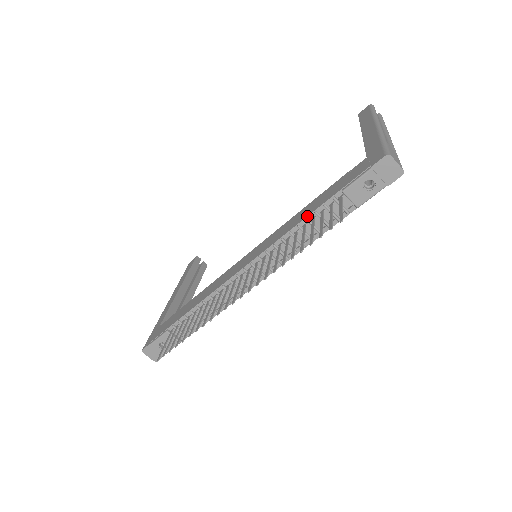
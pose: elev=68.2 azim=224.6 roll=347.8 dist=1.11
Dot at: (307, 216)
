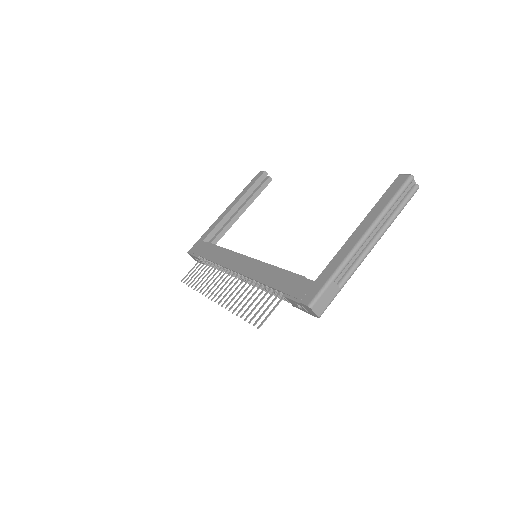
Dot at: (267, 285)
